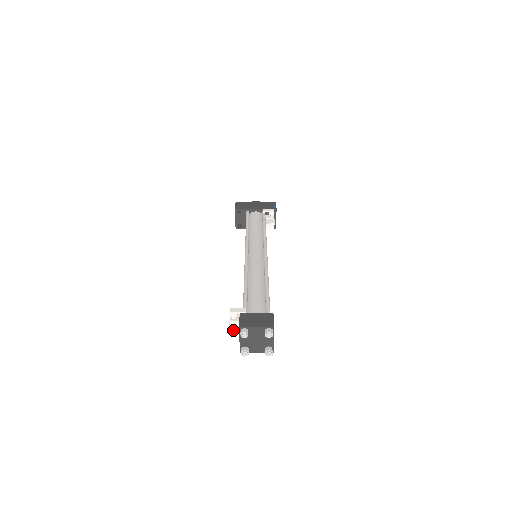
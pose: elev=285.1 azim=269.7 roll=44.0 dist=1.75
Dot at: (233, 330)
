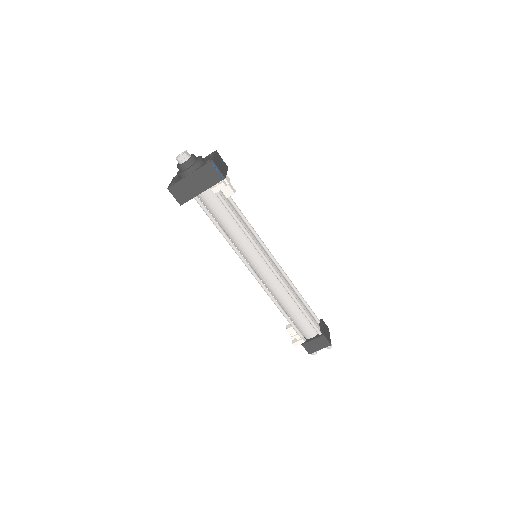
Dot at: occluded
